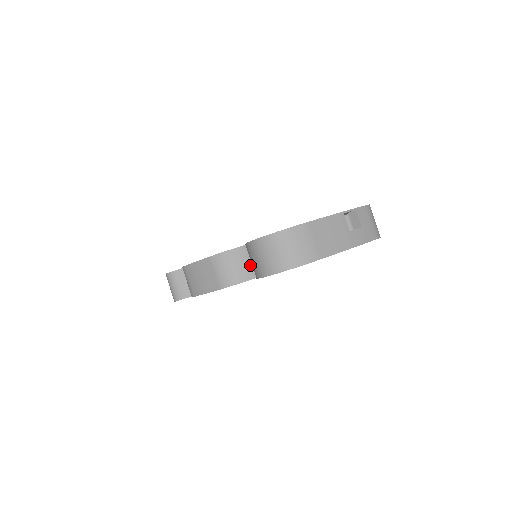
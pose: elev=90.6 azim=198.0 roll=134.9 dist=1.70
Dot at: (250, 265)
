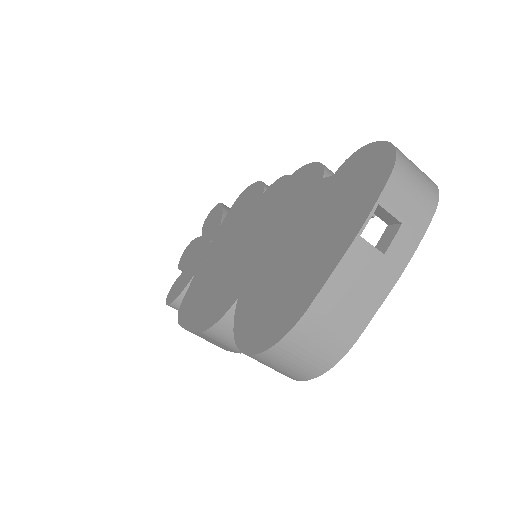
Dot at: occluded
